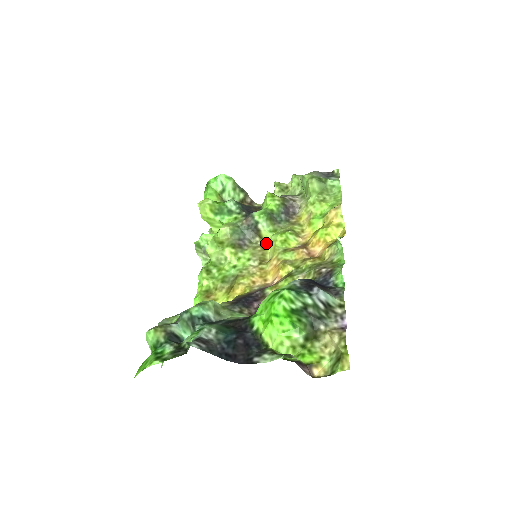
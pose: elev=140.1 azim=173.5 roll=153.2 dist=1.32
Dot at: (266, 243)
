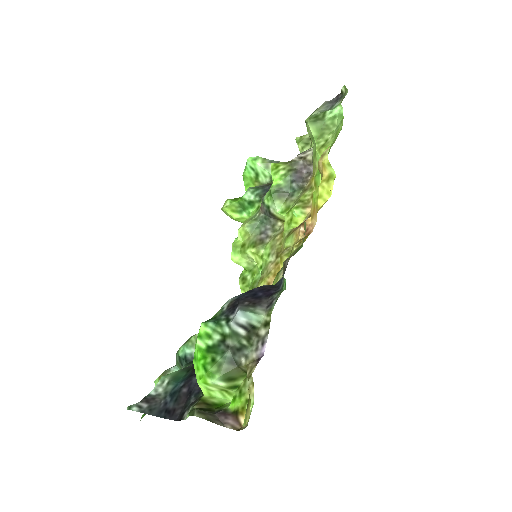
Dot at: occluded
